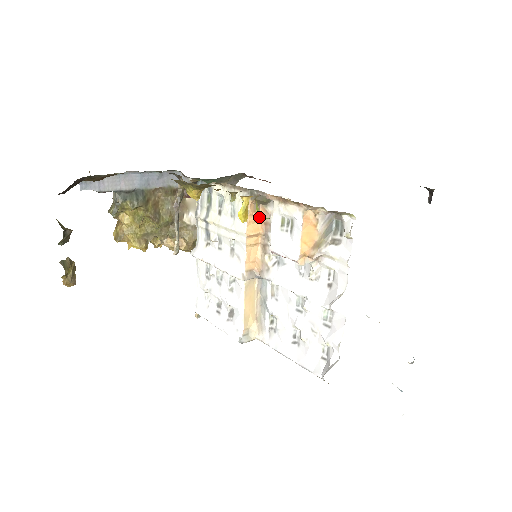
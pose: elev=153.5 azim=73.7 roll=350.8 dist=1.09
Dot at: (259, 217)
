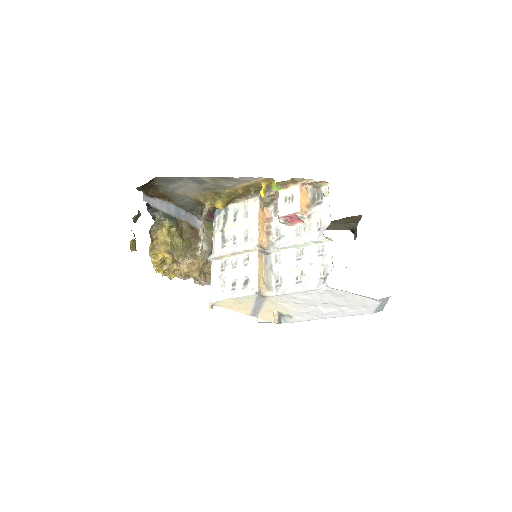
Dot at: (275, 189)
